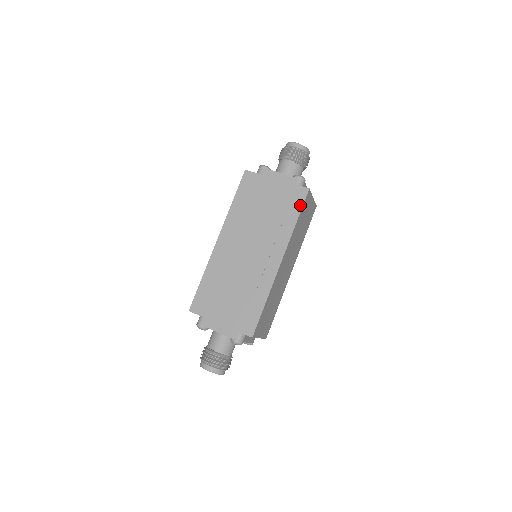
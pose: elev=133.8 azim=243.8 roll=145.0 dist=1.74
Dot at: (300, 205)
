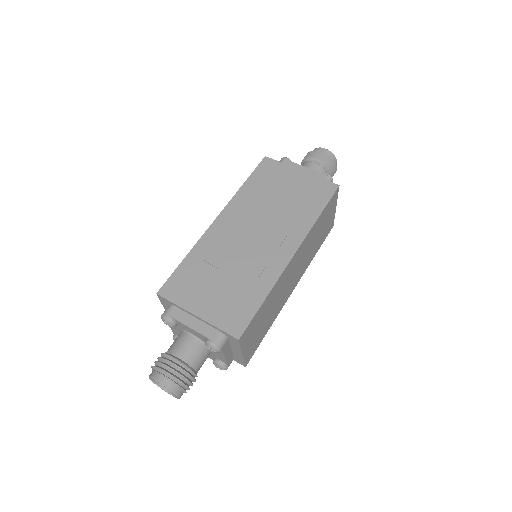
Dot at: (326, 199)
